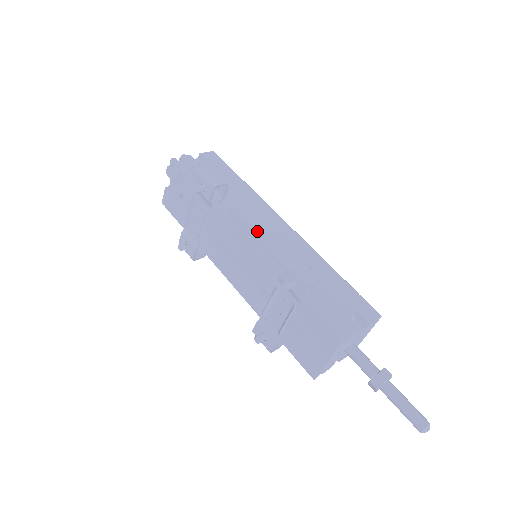
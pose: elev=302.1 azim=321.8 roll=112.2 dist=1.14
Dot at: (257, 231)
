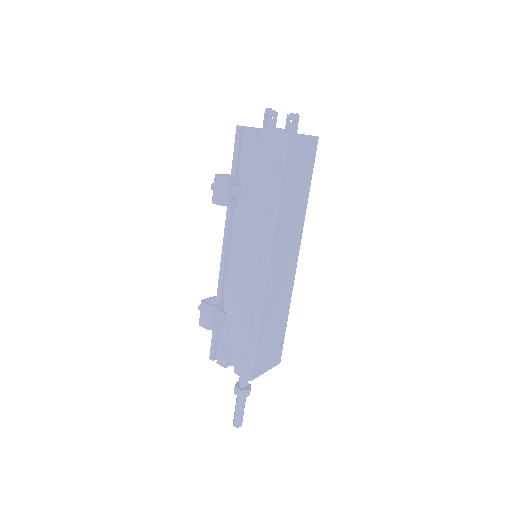
Dot at: (235, 253)
